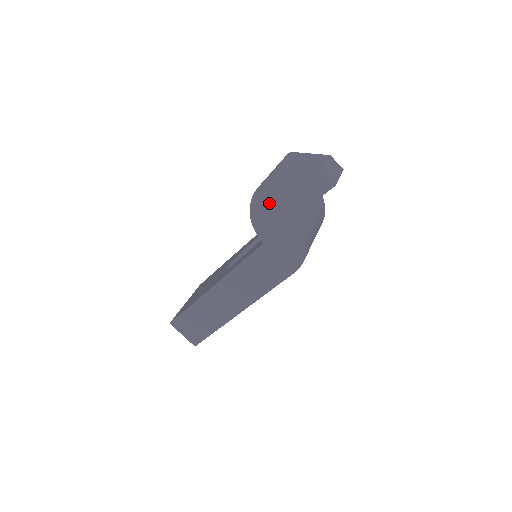
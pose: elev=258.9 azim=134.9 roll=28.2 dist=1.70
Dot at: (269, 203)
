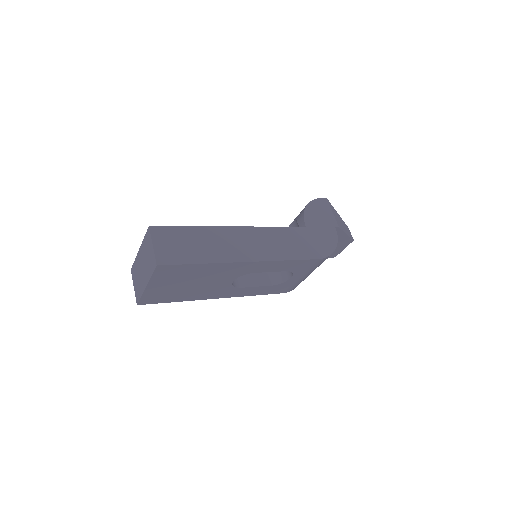
Dot at: (323, 209)
